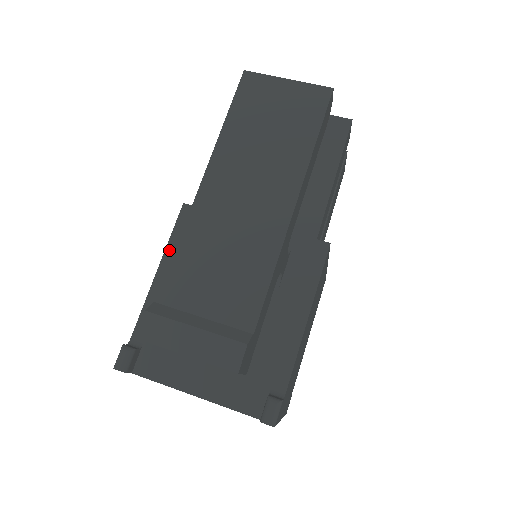
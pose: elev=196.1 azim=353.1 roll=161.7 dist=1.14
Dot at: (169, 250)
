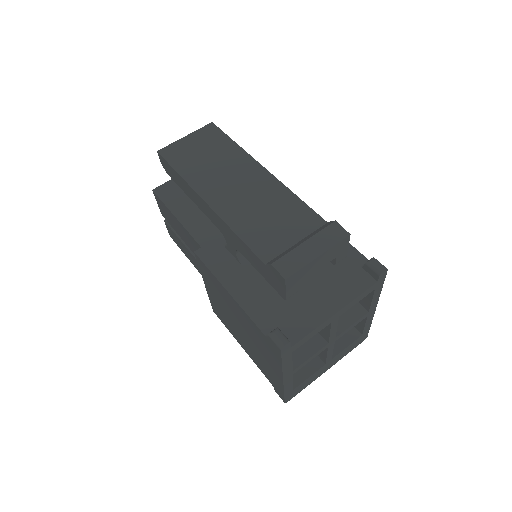
Dot at: (220, 277)
